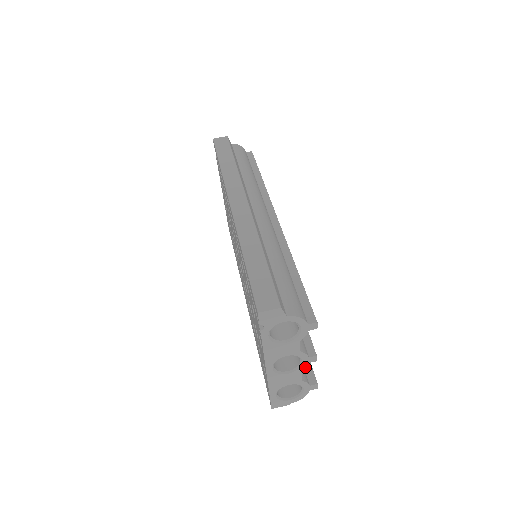
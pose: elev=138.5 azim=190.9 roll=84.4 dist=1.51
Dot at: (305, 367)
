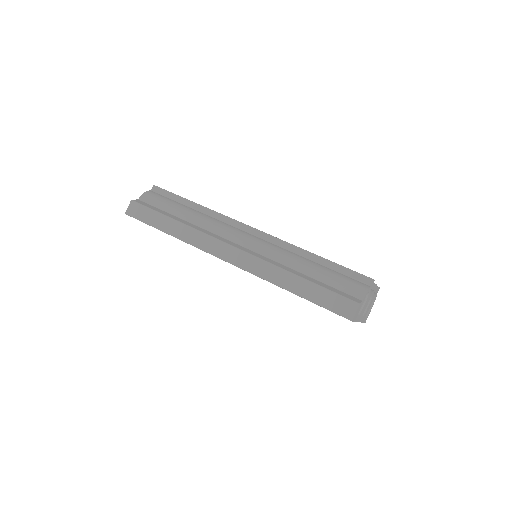
Dot at: (373, 294)
